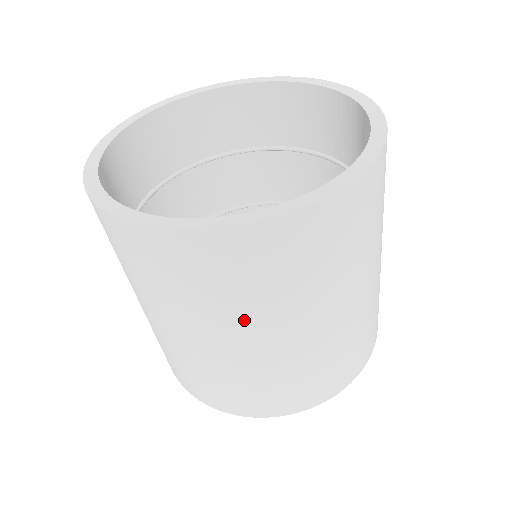
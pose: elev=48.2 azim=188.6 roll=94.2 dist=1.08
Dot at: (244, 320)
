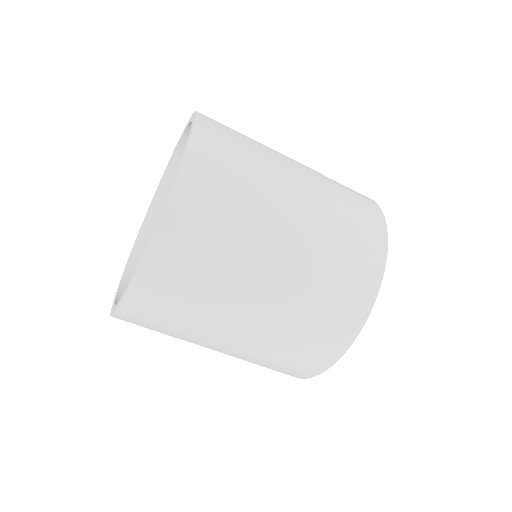
Dot at: (189, 341)
